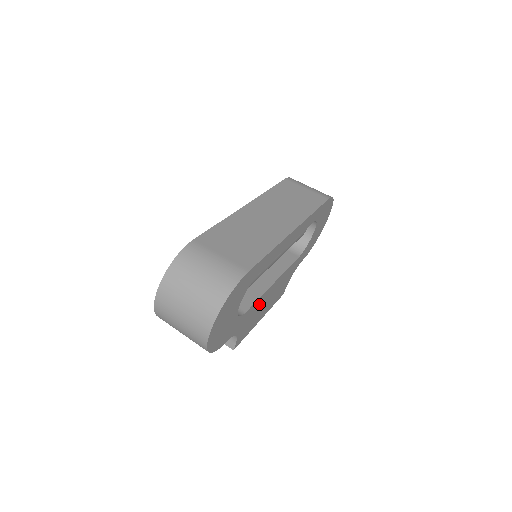
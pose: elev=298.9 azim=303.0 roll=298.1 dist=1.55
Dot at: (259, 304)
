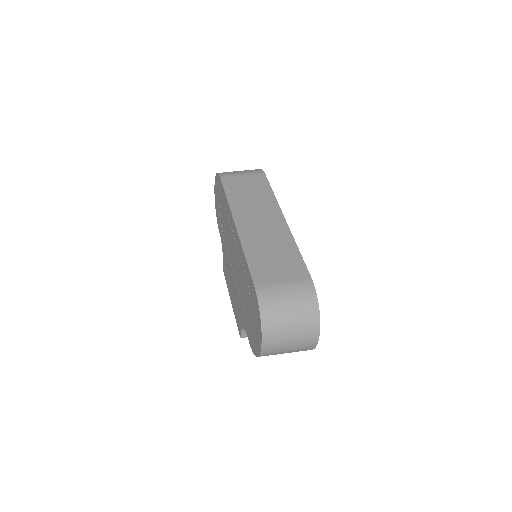
Dot at: occluded
